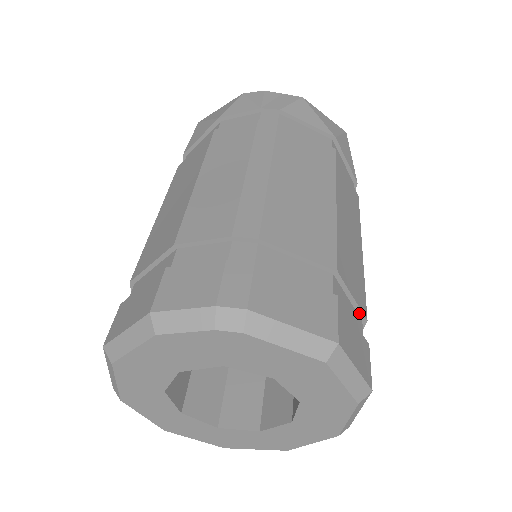
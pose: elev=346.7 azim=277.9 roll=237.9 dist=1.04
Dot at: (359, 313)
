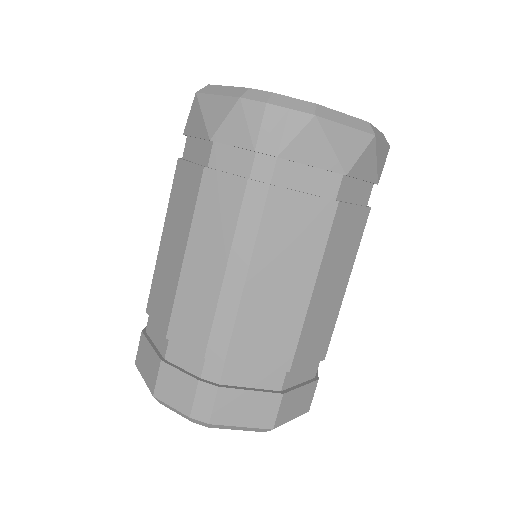
Dot at: (316, 361)
